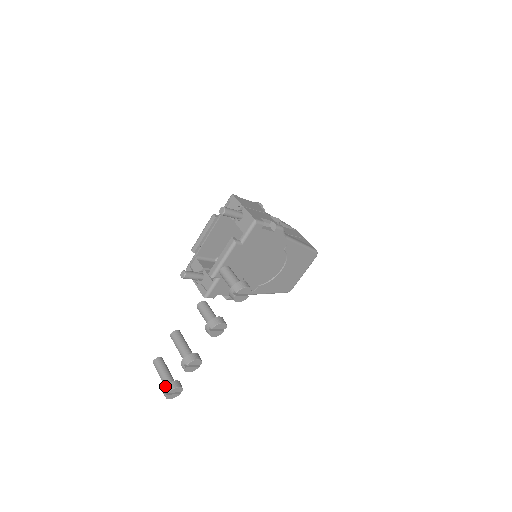
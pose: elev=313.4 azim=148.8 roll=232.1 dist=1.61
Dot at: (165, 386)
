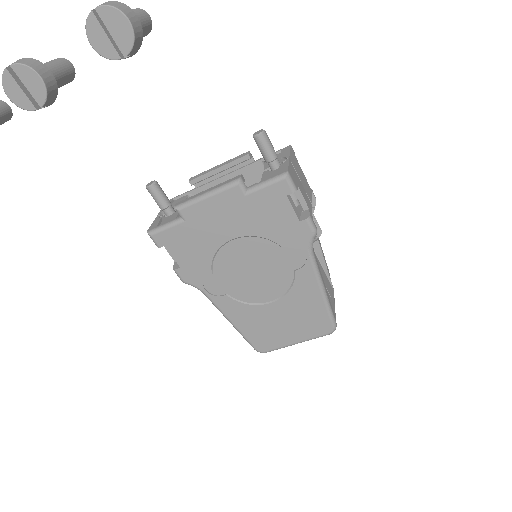
Dot at: out of frame
